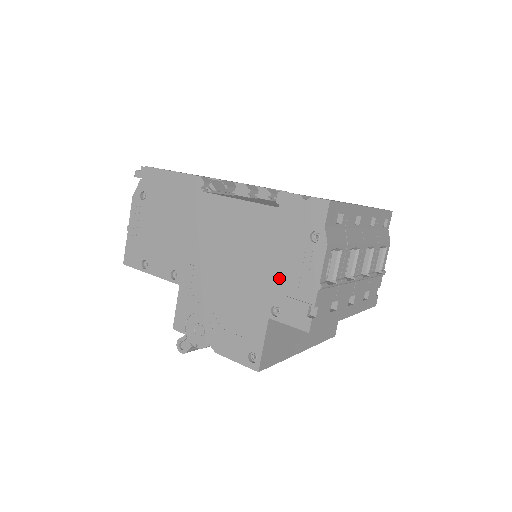
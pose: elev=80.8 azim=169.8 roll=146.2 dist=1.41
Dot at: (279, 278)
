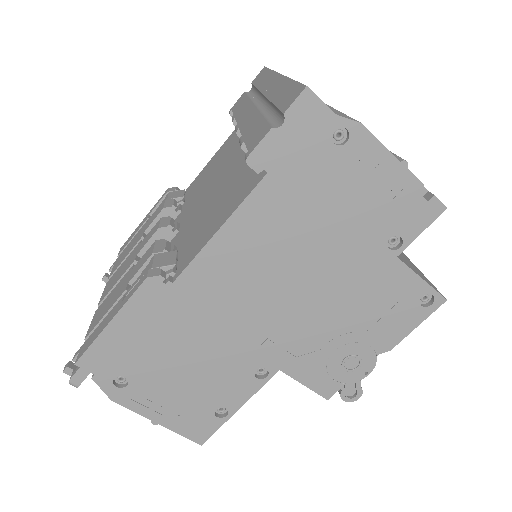
Dot at: (359, 218)
